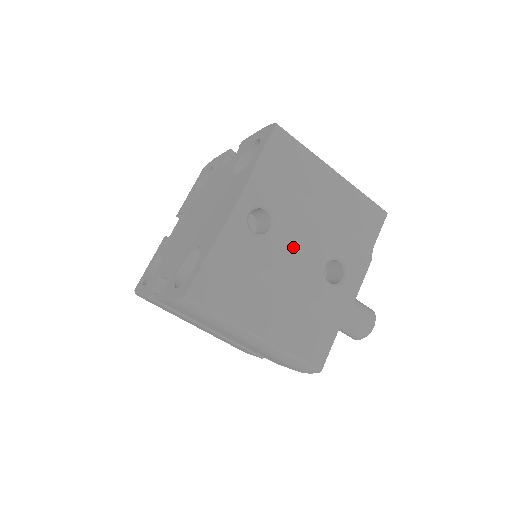
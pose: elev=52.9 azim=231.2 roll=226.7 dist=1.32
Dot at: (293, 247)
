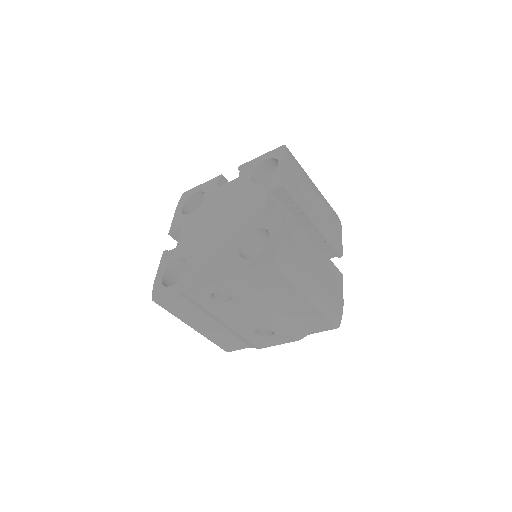
Dot at: (239, 315)
